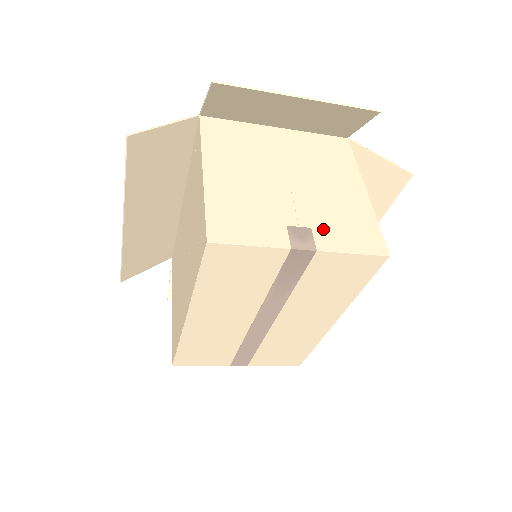
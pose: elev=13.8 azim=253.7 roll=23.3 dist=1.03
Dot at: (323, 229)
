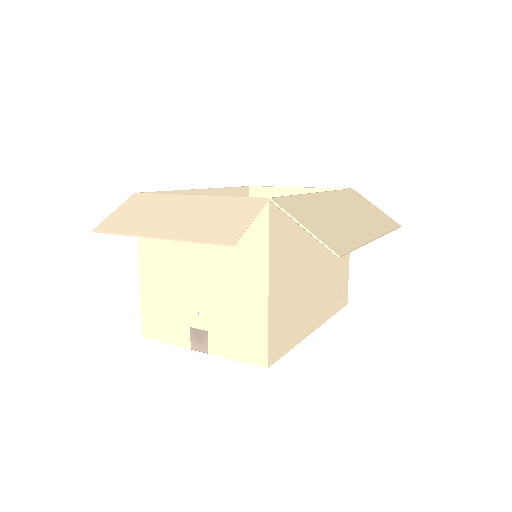
Dot at: (217, 333)
